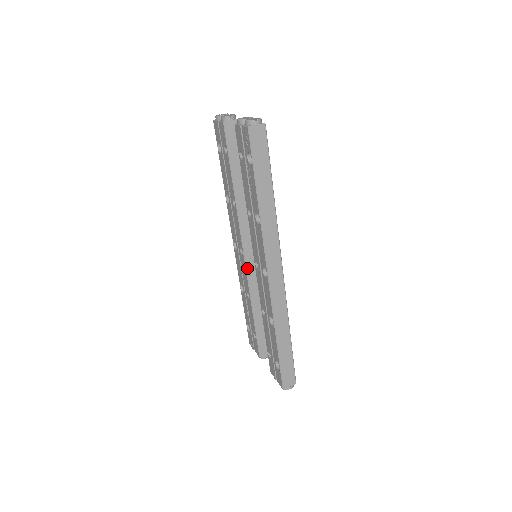
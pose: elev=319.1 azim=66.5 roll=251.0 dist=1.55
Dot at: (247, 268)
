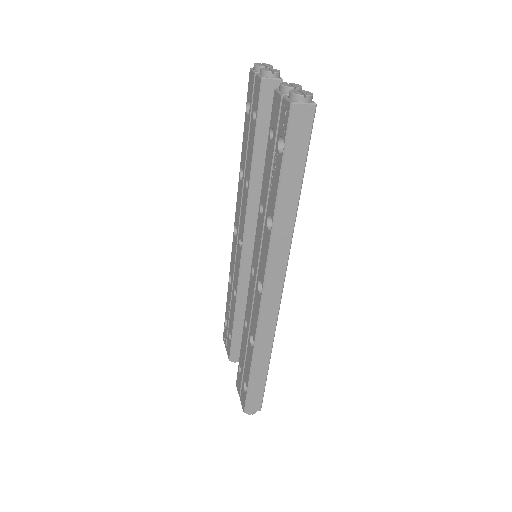
Dot at: (242, 264)
